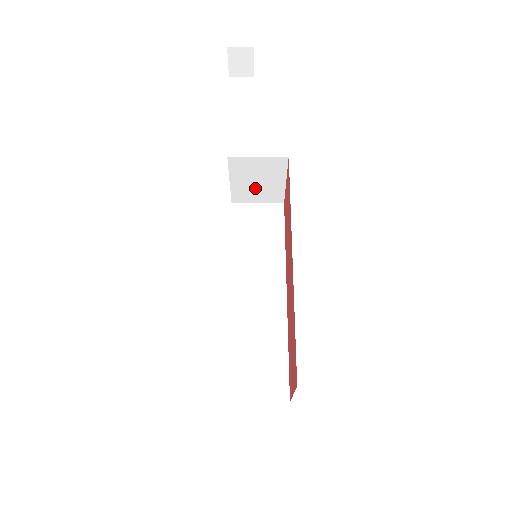
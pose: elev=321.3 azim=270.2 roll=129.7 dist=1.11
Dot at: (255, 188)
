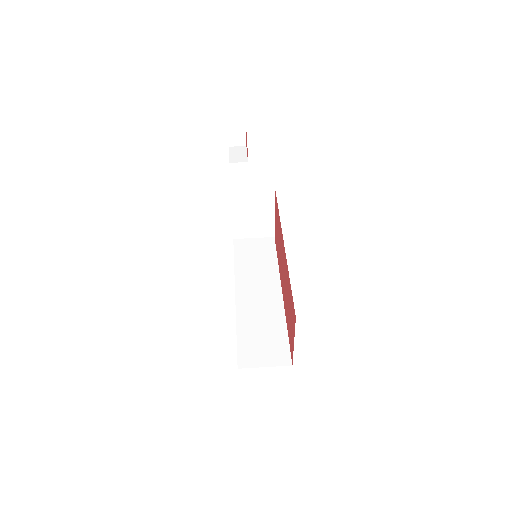
Dot at: (251, 222)
